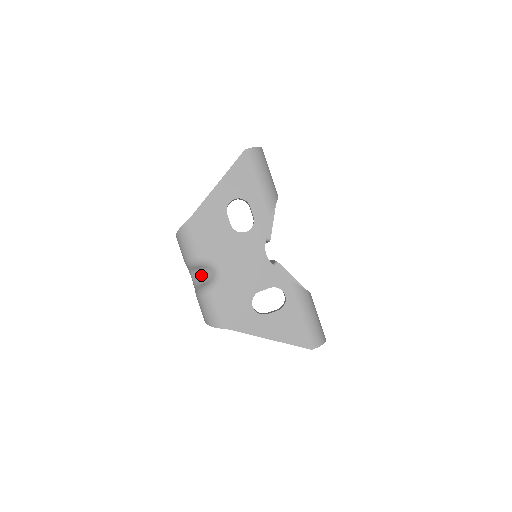
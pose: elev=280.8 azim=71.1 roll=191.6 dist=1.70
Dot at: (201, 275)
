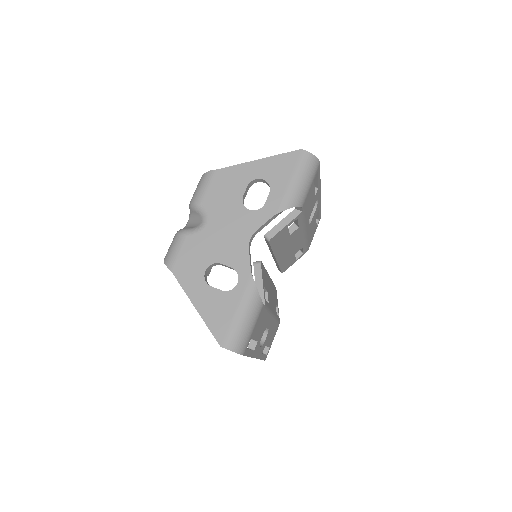
Dot at: (193, 222)
